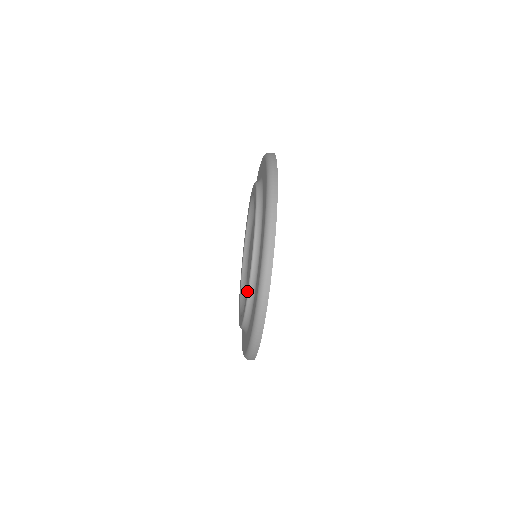
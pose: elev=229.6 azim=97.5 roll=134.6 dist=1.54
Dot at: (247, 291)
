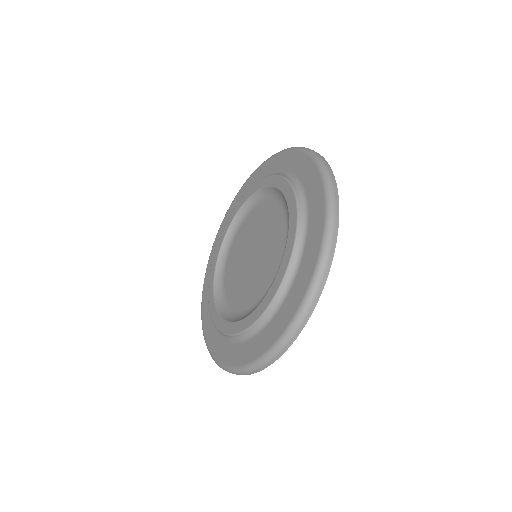
Dot at: (265, 306)
